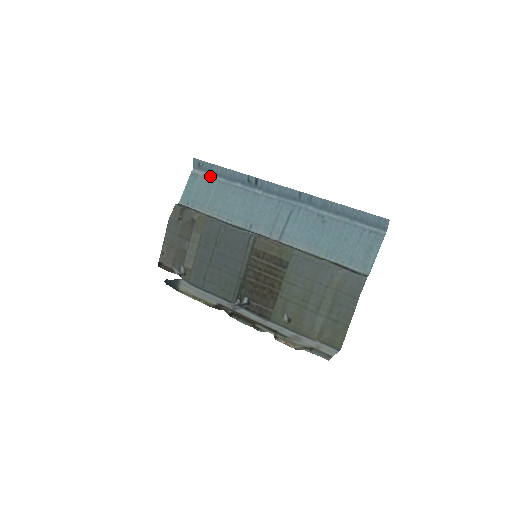
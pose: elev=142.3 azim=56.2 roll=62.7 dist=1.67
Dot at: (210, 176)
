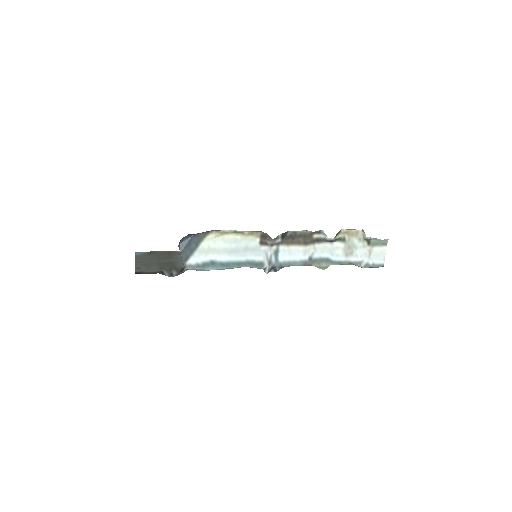
Dot at: occluded
